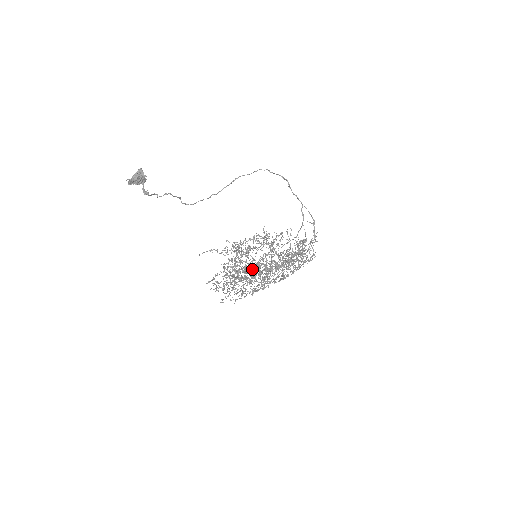
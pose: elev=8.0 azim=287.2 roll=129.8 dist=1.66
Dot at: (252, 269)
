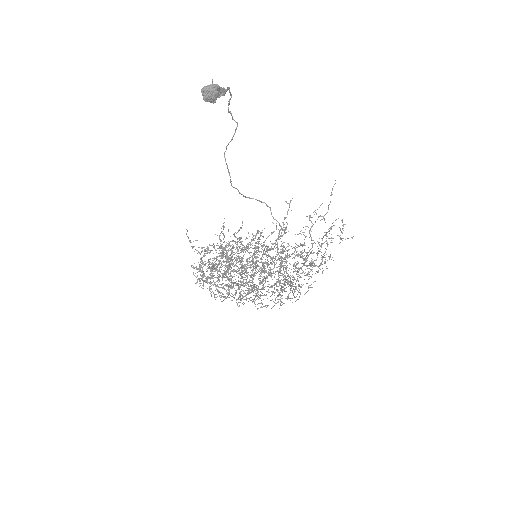
Dot at: (231, 282)
